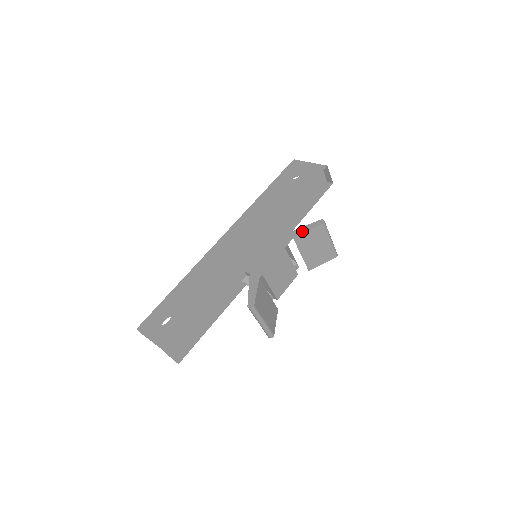
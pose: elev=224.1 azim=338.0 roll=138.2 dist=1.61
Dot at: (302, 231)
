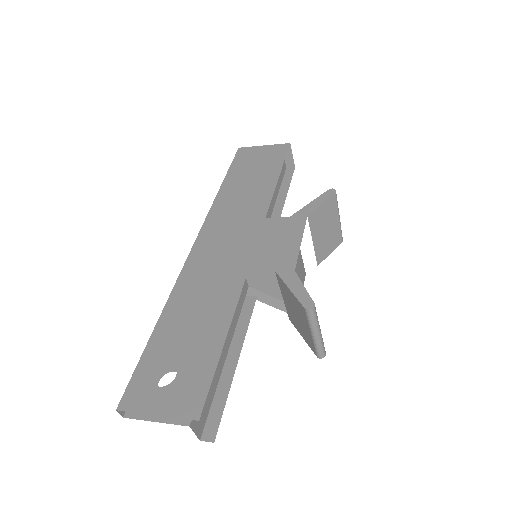
Dot at: (314, 206)
